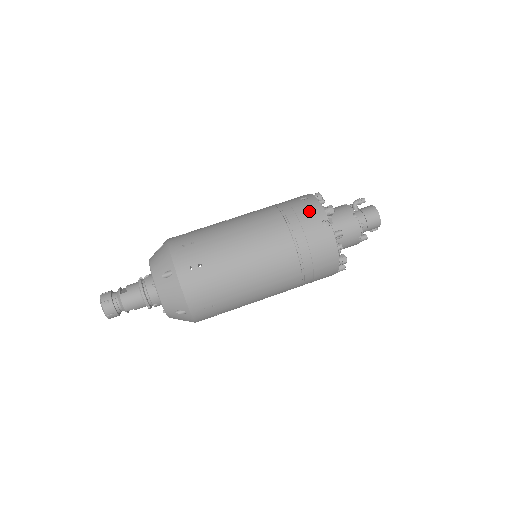
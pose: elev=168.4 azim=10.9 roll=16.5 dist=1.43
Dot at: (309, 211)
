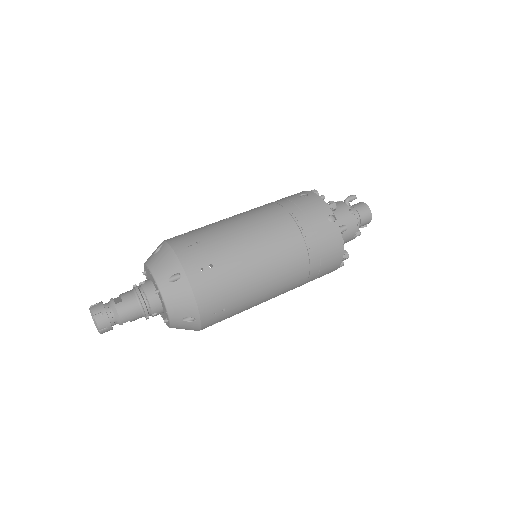
Dot at: (314, 207)
